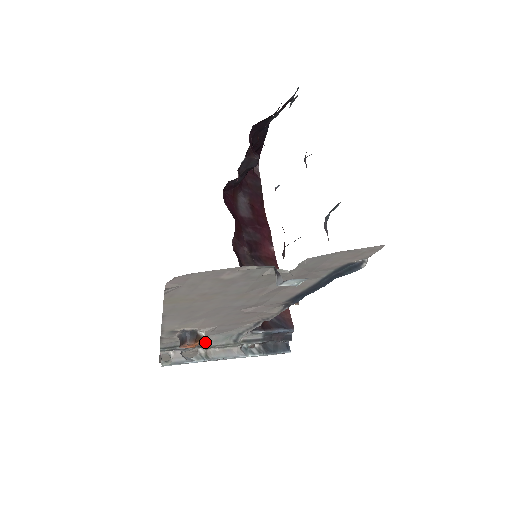
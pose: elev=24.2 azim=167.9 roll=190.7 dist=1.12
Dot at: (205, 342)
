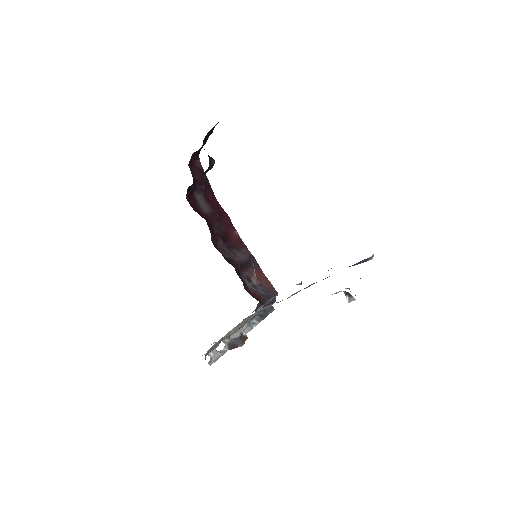
Dot at: (229, 333)
